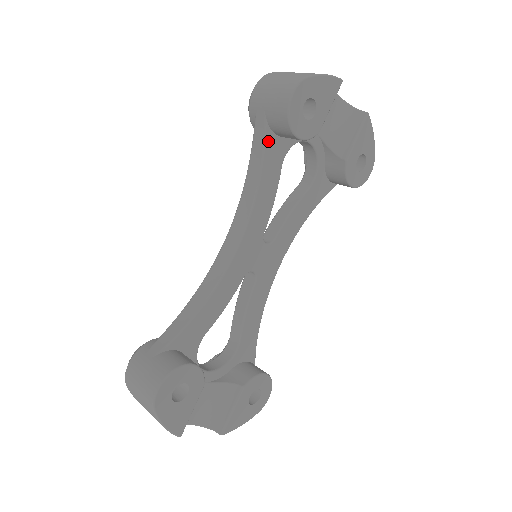
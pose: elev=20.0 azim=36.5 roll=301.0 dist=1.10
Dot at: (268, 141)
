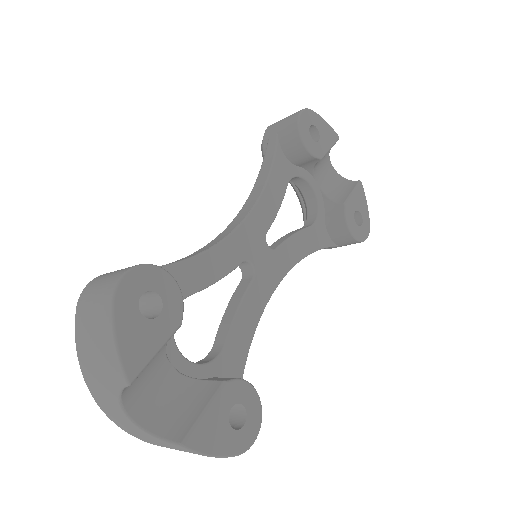
Dot at: (278, 154)
